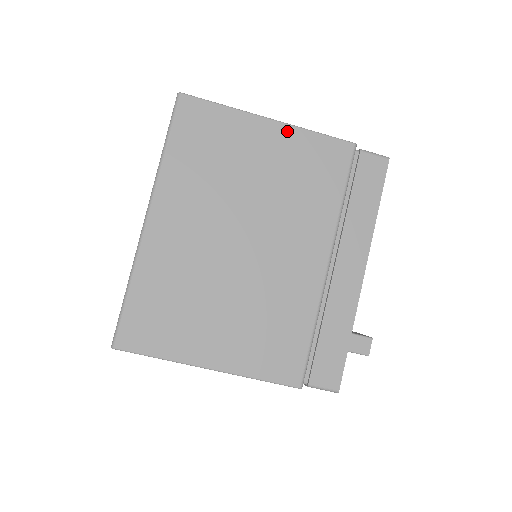
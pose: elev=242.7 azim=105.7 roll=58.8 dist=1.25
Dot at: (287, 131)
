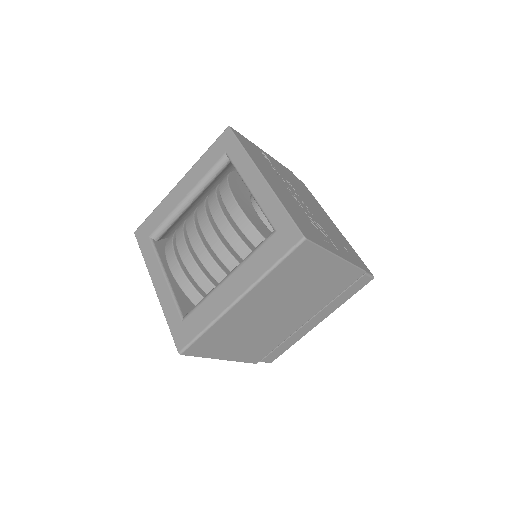
Dot at: (342, 264)
